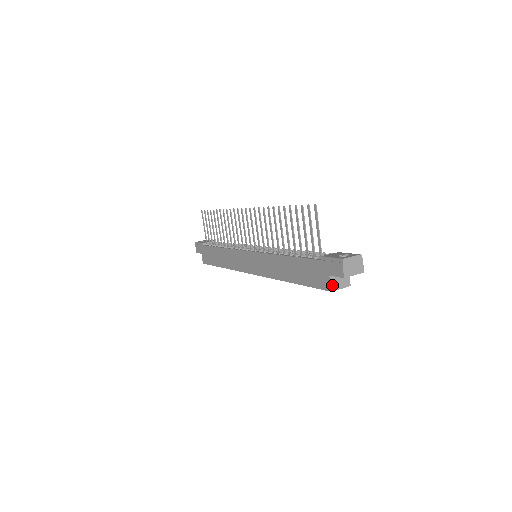
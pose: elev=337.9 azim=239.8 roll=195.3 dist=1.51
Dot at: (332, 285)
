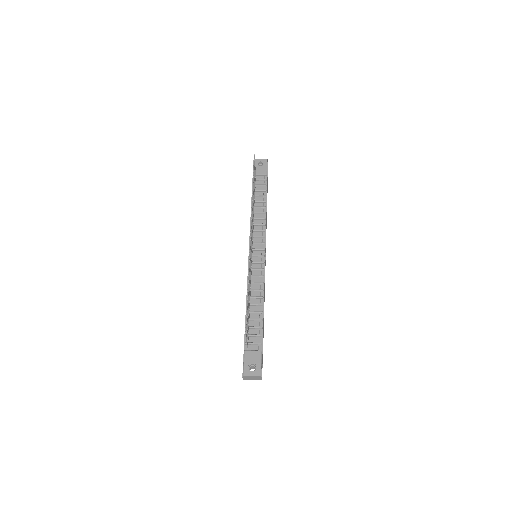
Dot at: occluded
